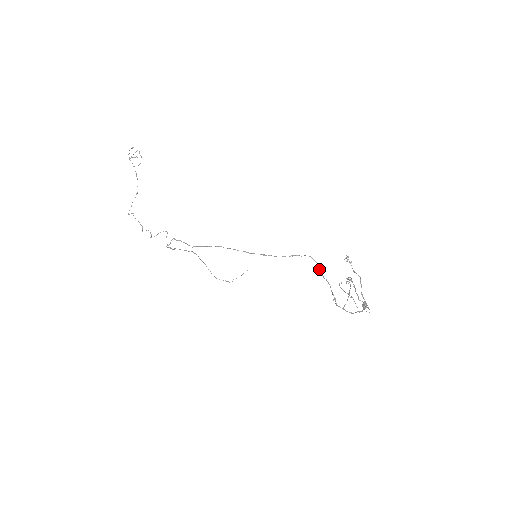
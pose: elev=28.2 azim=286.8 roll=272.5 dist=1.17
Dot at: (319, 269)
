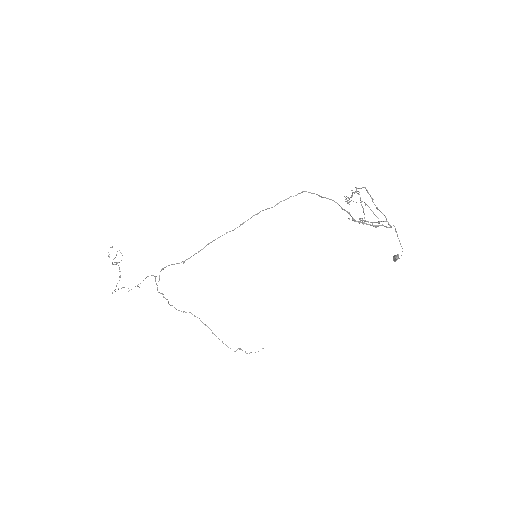
Dot at: occluded
